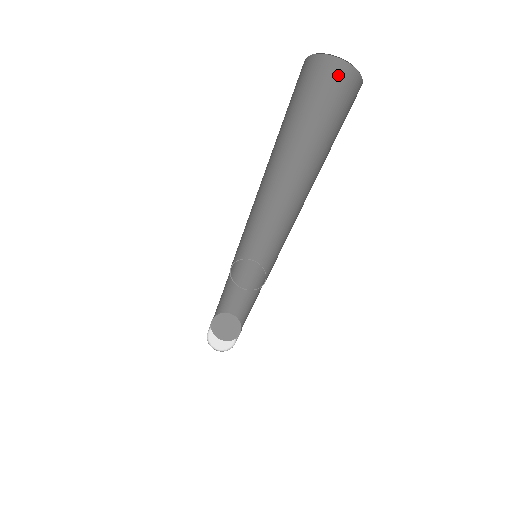
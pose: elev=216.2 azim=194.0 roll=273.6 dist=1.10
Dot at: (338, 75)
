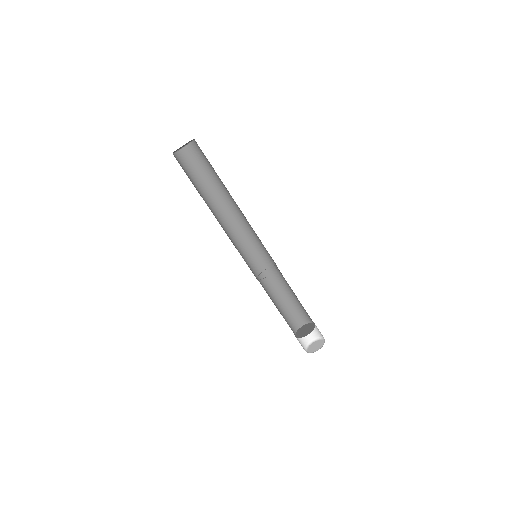
Dot at: (193, 150)
